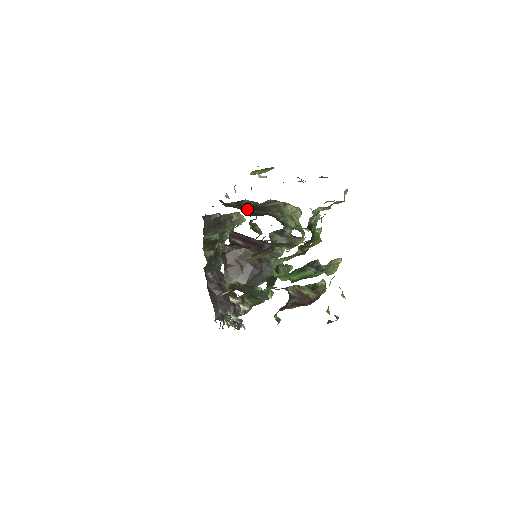
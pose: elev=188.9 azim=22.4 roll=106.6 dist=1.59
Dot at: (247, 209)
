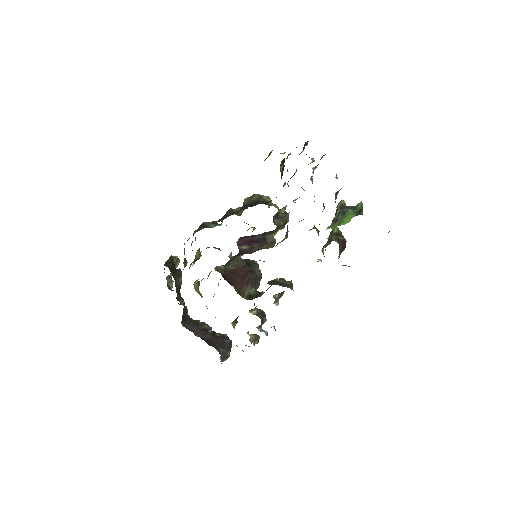
Dot at: (250, 206)
